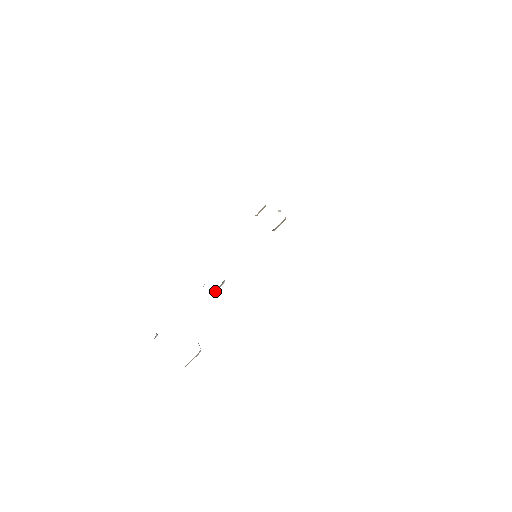
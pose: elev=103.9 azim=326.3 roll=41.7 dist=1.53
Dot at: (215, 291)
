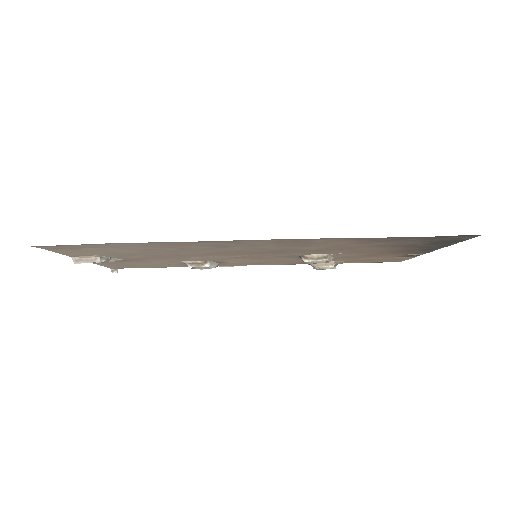
Dot at: (192, 265)
